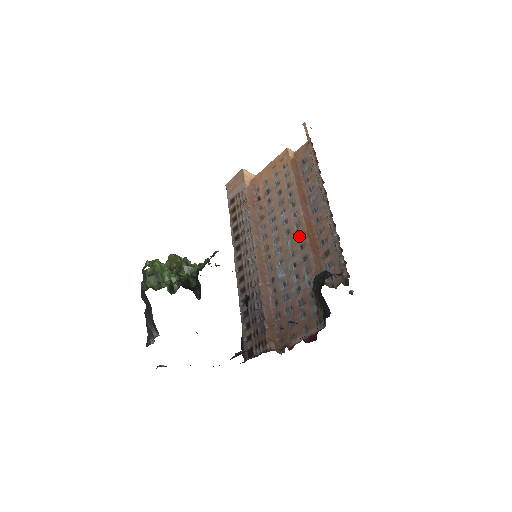
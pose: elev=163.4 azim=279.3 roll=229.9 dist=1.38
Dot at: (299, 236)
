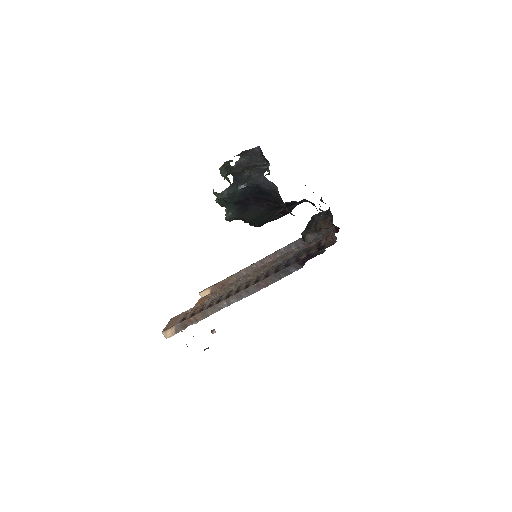
Dot at: (266, 266)
